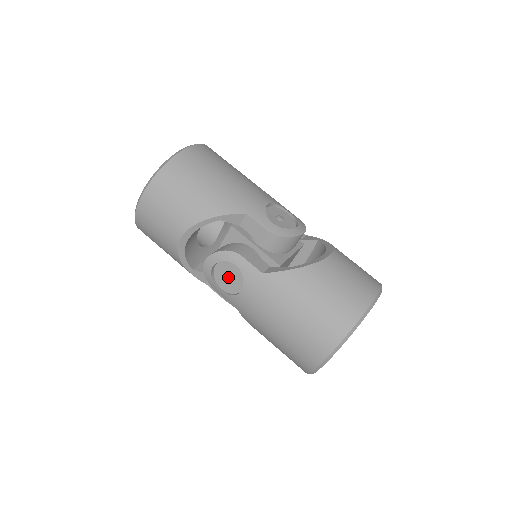
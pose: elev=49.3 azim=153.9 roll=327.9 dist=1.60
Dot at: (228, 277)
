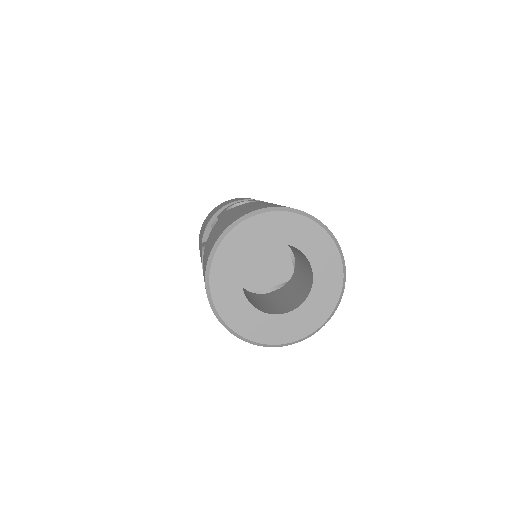
Dot at: occluded
